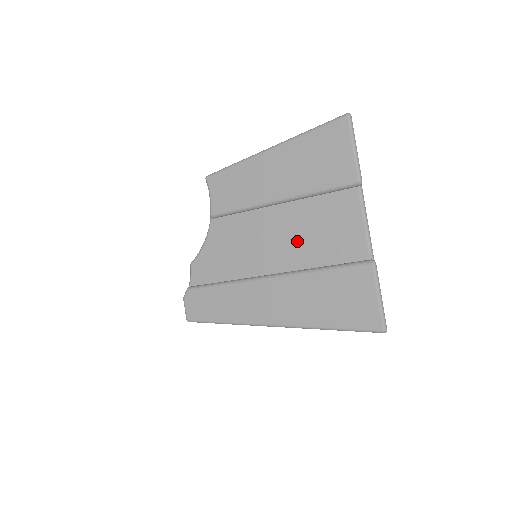
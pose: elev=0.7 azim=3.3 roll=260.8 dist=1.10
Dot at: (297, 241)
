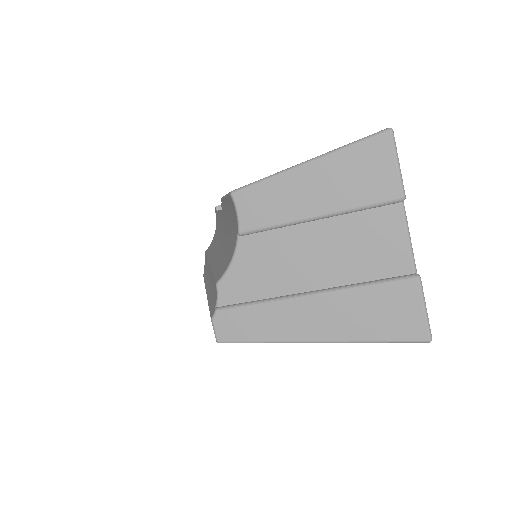
Dot at: (337, 257)
